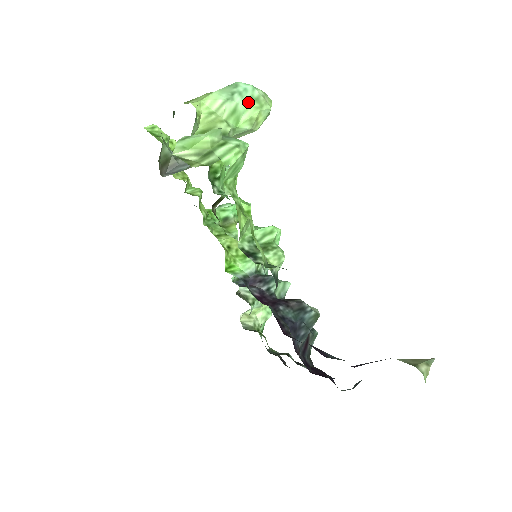
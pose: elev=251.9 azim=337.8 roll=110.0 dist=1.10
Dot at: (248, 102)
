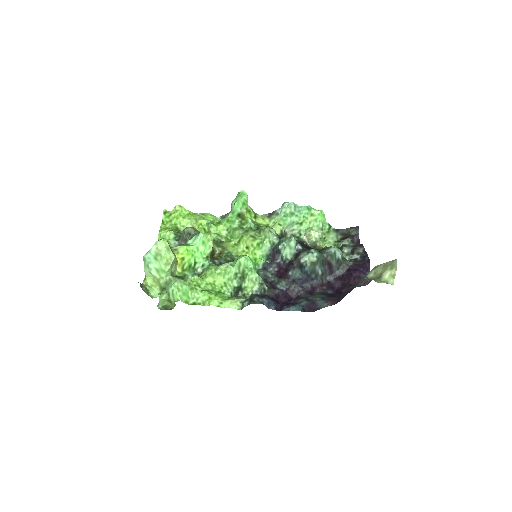
Dot at: (156, 260)
